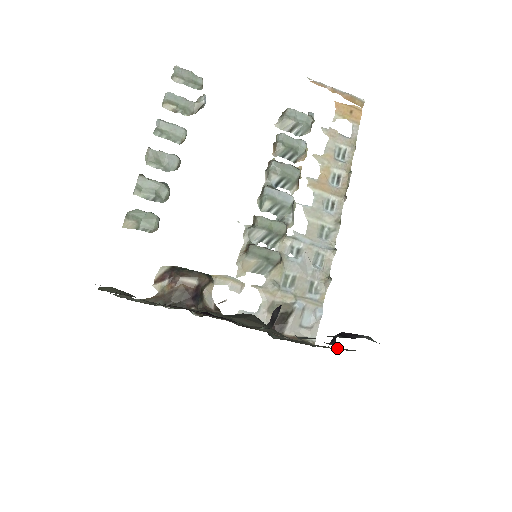
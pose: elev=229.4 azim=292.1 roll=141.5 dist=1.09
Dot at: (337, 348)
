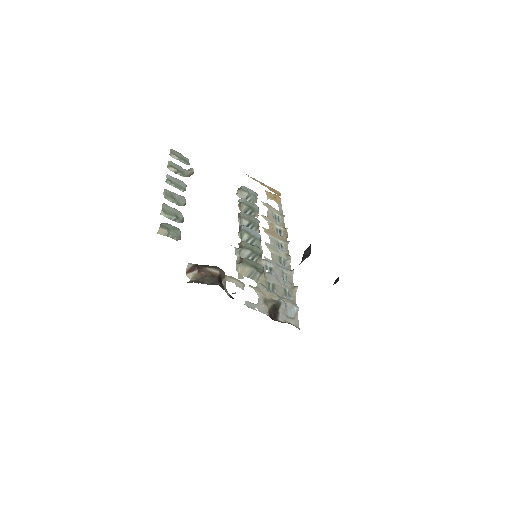
Dot at: occluded
